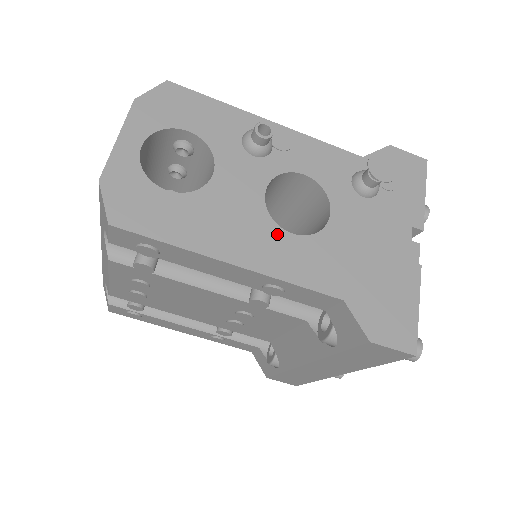
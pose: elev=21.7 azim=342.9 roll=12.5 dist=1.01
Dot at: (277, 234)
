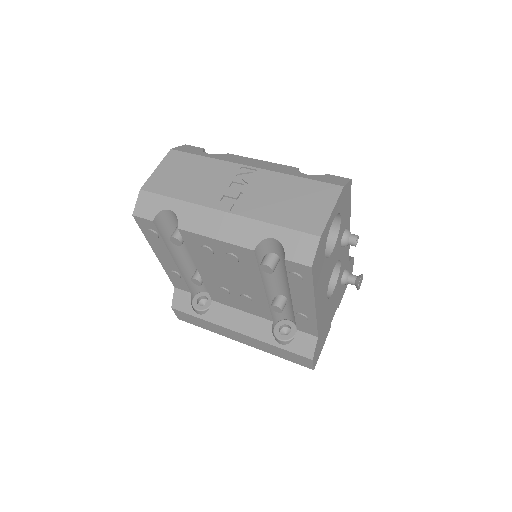
Dot at: (326, 295)
